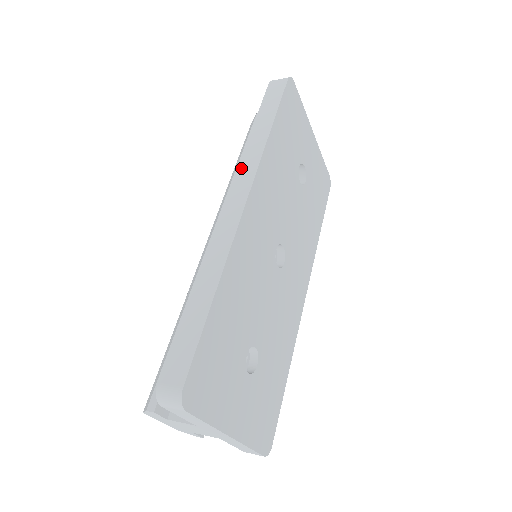
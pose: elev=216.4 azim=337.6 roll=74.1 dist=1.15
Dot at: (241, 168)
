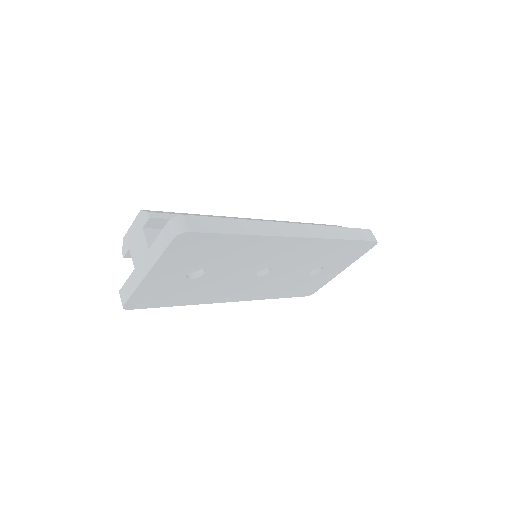
Dot at: (316, 227)
